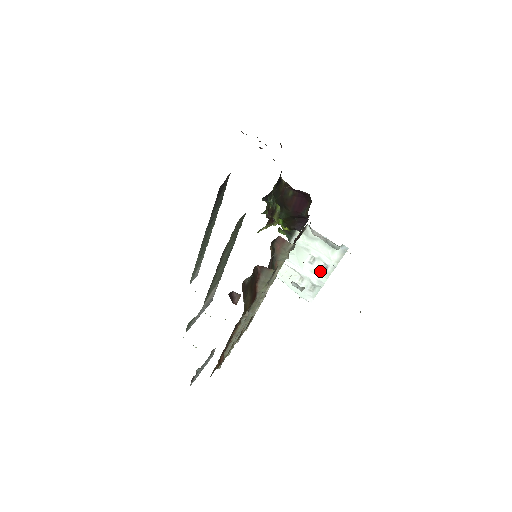
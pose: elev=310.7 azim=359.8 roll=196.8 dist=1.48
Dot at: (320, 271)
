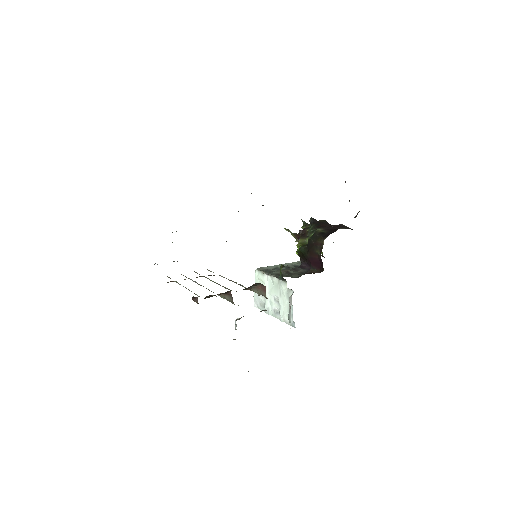
Dot at: (274, 309)
